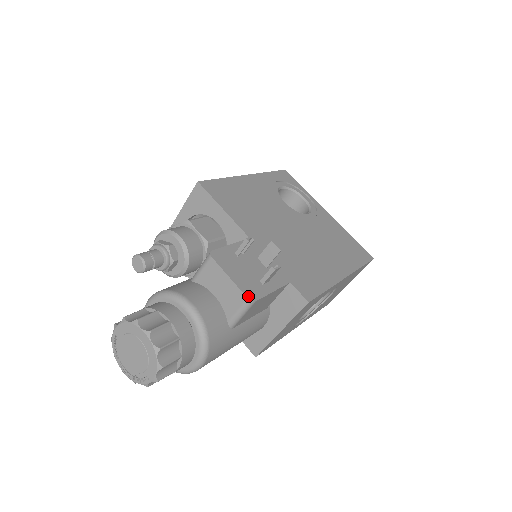
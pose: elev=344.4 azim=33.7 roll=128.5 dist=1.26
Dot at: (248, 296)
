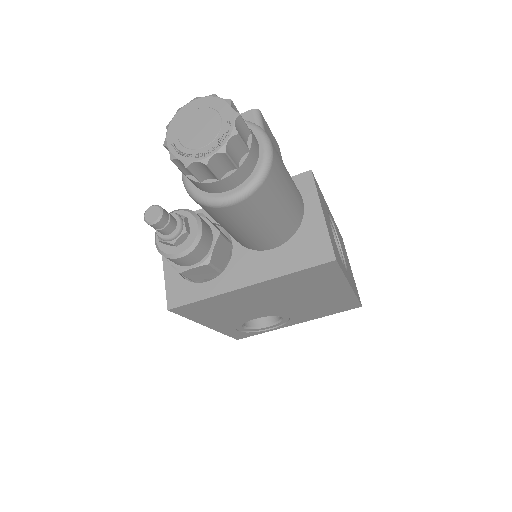
Dot at: (251, 111)
